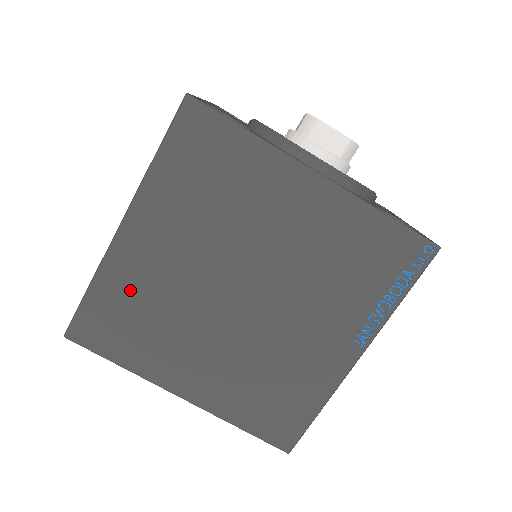
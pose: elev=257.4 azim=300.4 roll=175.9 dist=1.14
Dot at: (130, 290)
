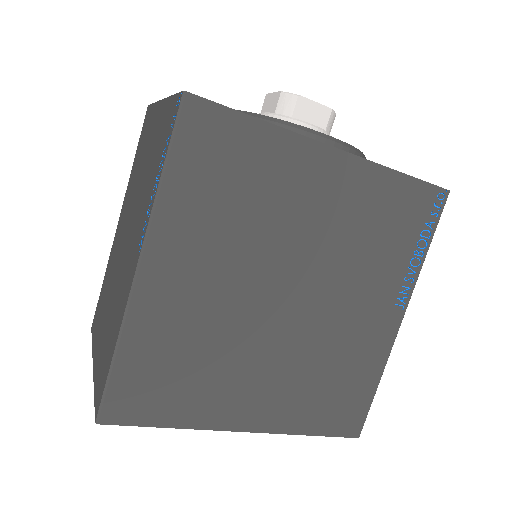
Dot at: (166, 338)
